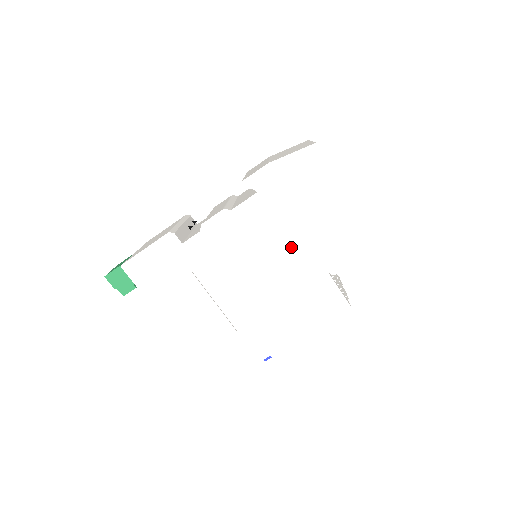
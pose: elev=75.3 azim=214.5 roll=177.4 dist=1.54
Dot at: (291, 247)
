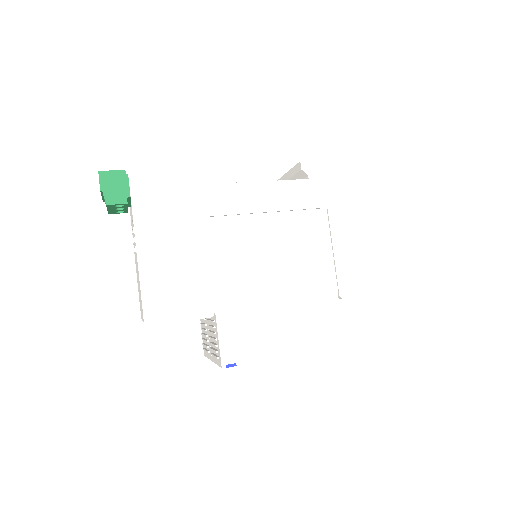
Dot at: (315, 249)
